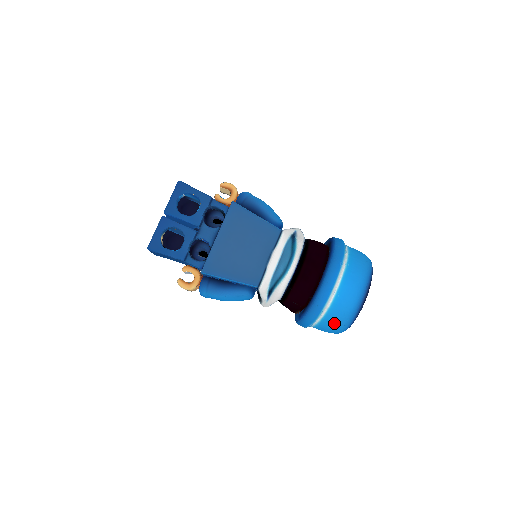
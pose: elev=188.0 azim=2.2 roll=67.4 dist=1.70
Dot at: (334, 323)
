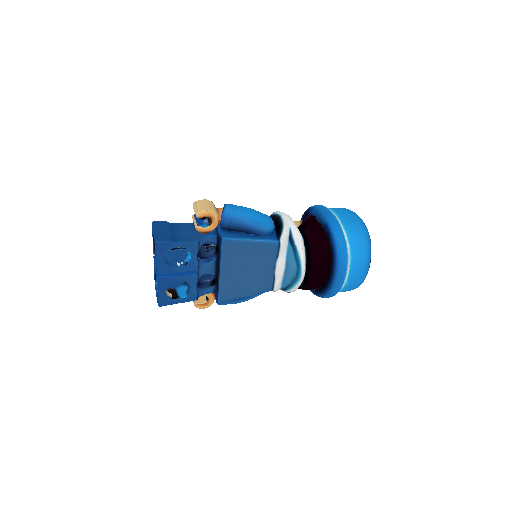
Dot at: occluded
